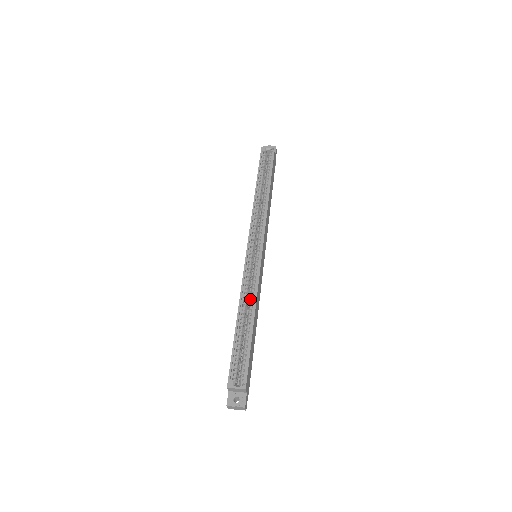
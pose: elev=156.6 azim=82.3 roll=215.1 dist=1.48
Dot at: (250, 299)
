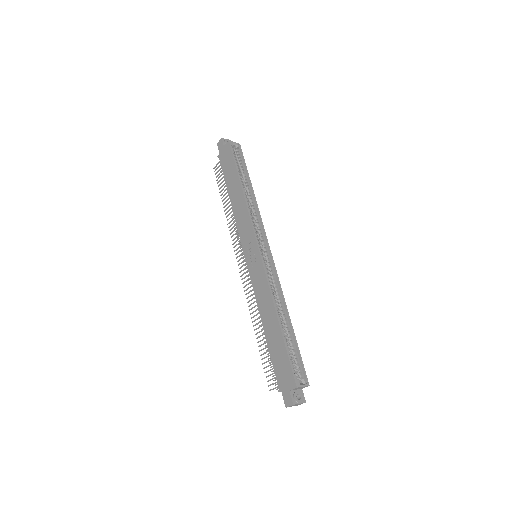
Dot at: (278, 300)
